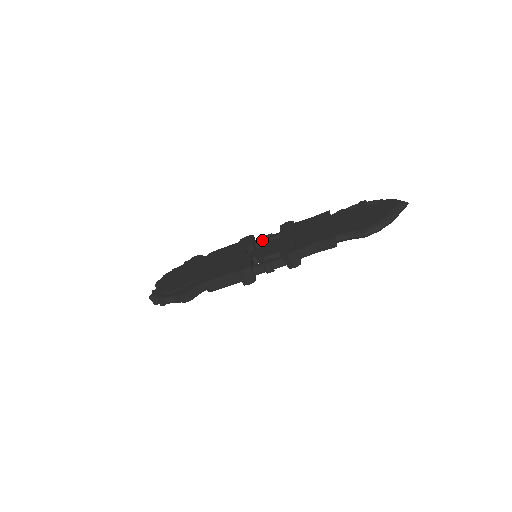
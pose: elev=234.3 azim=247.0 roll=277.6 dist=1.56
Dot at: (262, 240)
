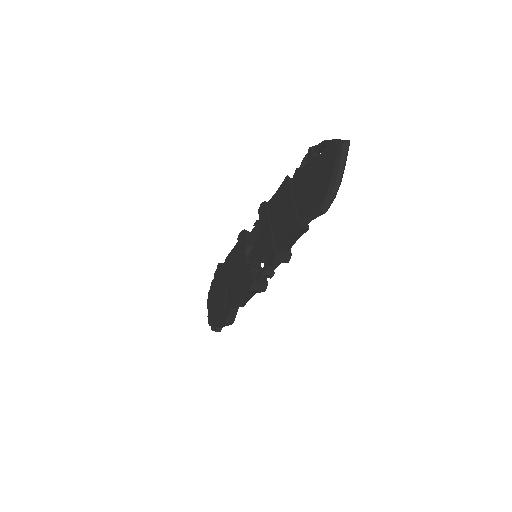
Dot at: (253, 232)
